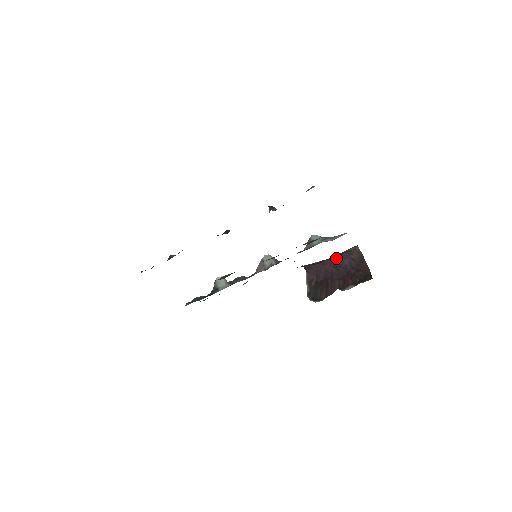
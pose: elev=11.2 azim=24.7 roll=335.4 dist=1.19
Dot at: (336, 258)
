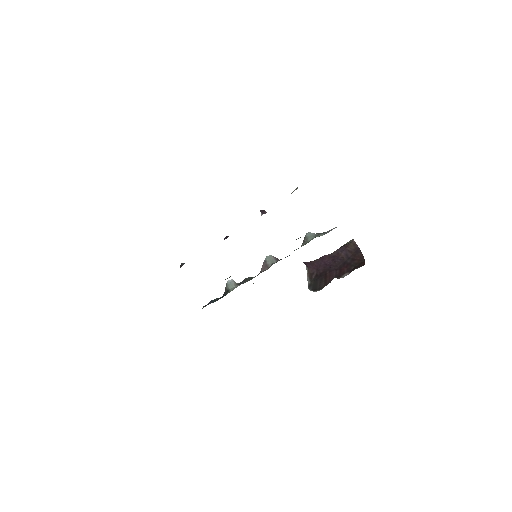
Dot at: (334, 252)
